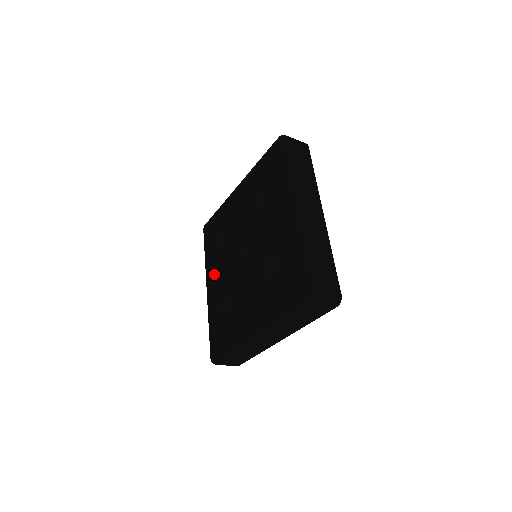
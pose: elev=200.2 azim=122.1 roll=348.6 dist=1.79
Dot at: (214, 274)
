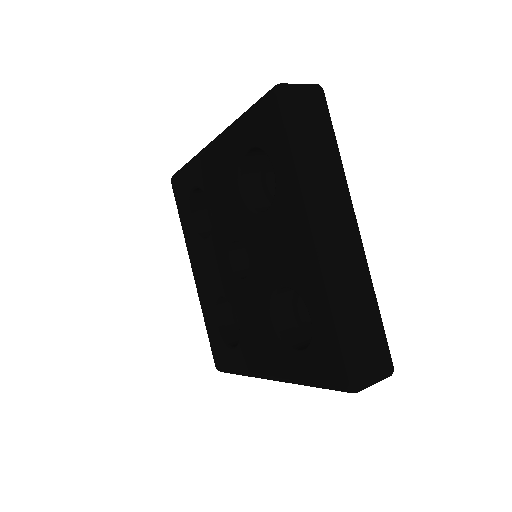
Dot at: (200, 261)
